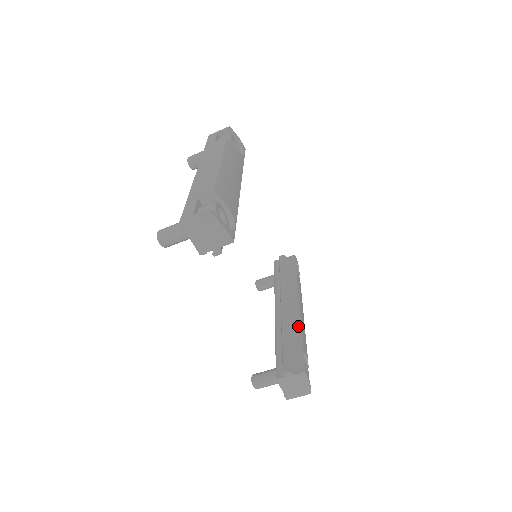
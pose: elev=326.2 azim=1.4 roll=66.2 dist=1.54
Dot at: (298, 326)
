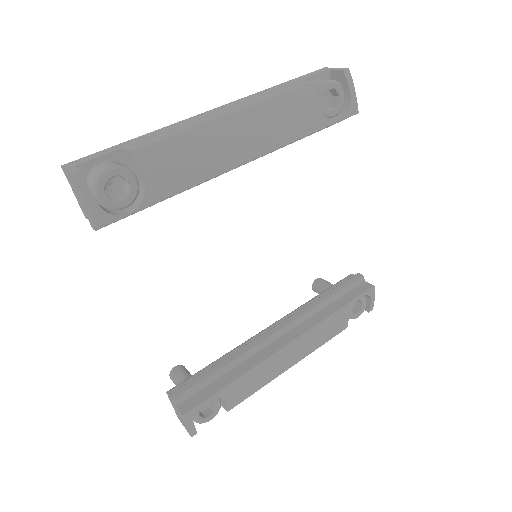
Dot at: (251, 365)
